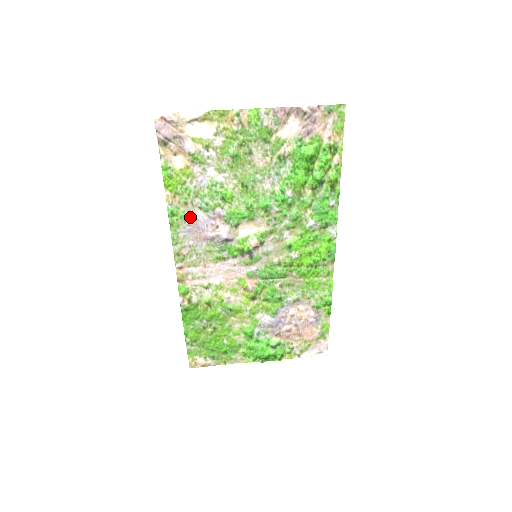
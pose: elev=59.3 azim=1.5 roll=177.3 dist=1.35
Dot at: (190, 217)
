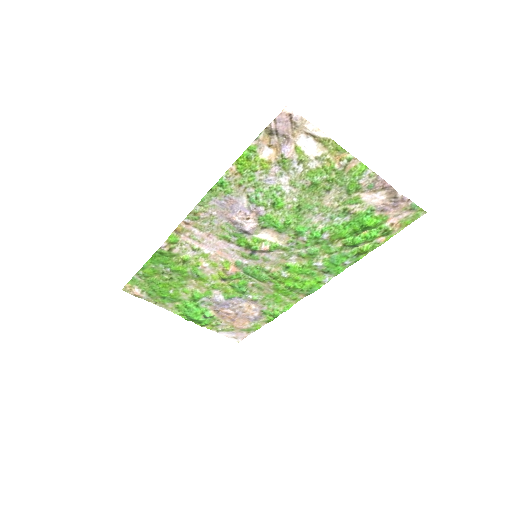
Dot at: (233, 196)
